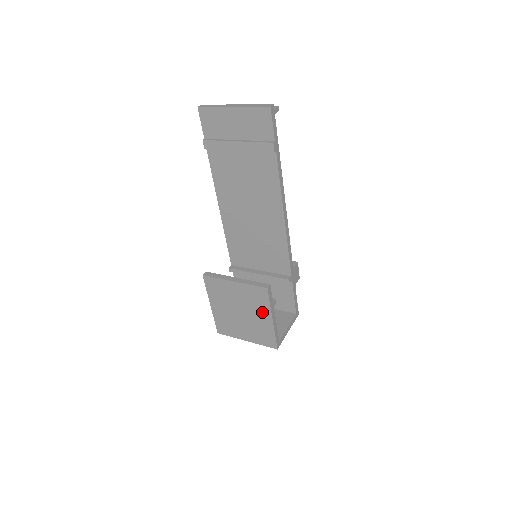
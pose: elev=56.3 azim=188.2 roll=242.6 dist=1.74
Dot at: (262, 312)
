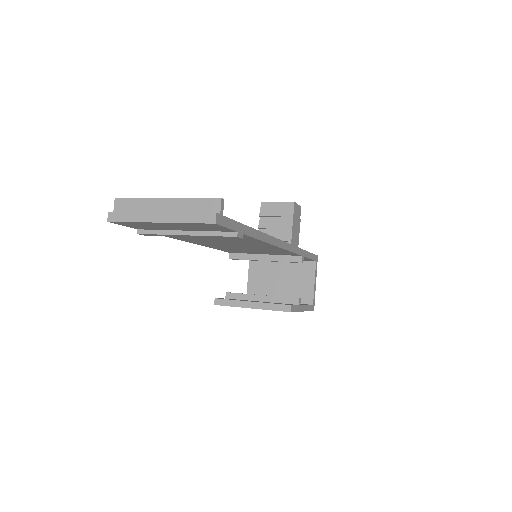
Dot at: occluded
